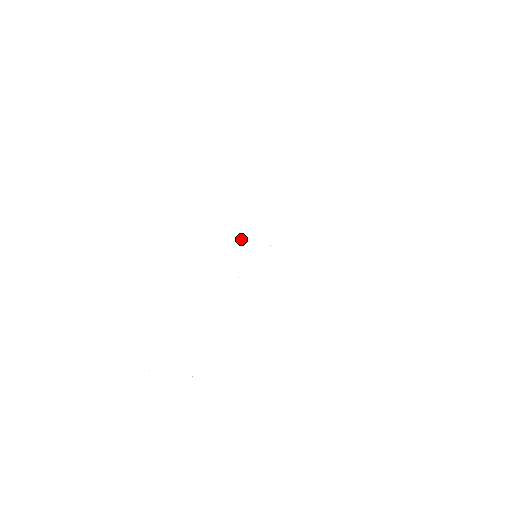
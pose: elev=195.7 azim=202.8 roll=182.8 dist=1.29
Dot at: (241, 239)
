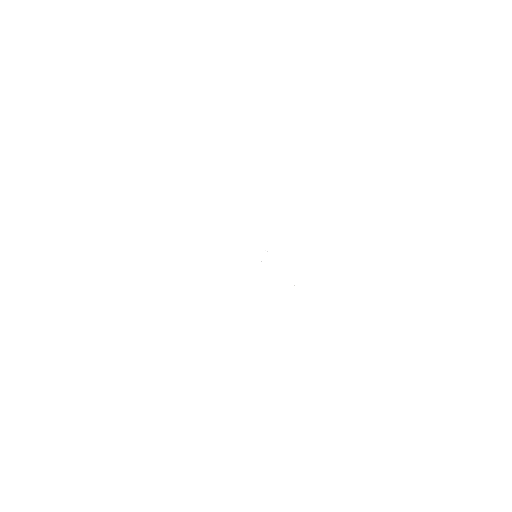
Dot at: (247, 267)
